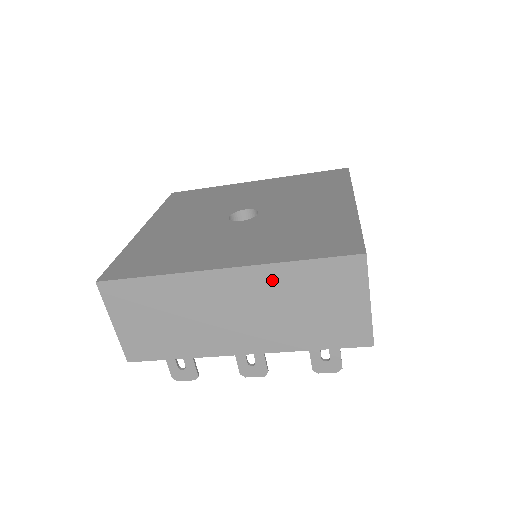
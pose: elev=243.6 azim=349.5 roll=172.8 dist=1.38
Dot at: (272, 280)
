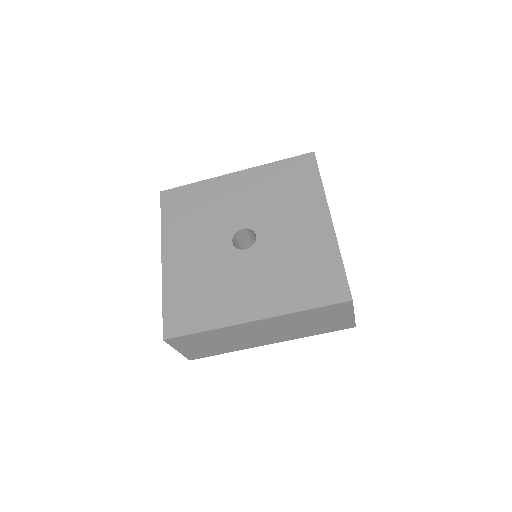
Dot at: (289, 319)
